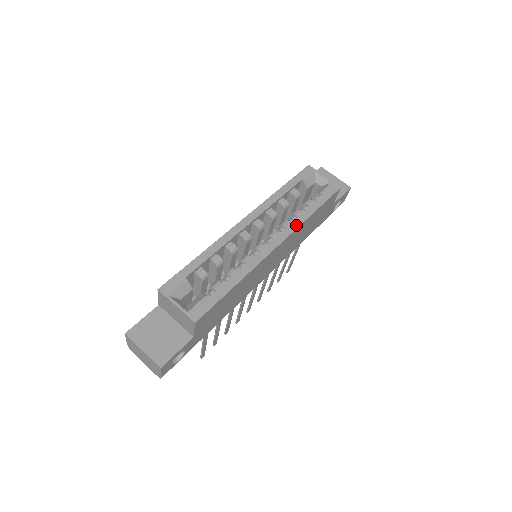
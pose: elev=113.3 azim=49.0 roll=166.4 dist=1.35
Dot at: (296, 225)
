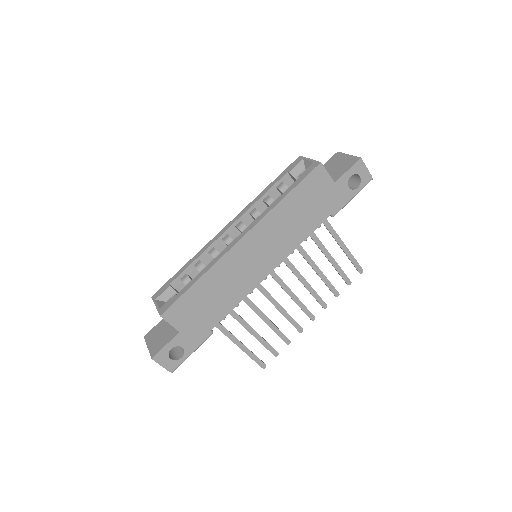
Dot at: (264, 214)
